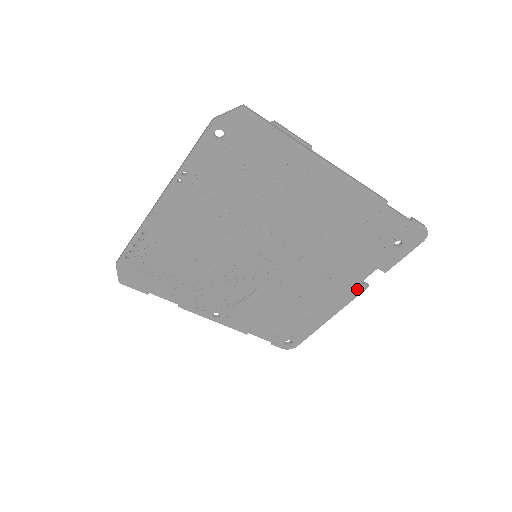
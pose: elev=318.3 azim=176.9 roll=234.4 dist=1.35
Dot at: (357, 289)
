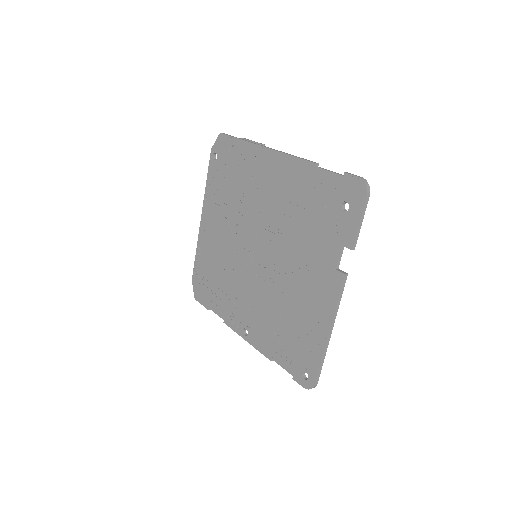
Dot at: (336, 280)
